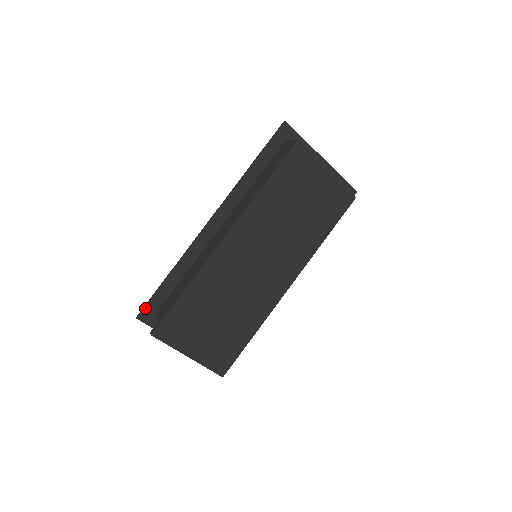
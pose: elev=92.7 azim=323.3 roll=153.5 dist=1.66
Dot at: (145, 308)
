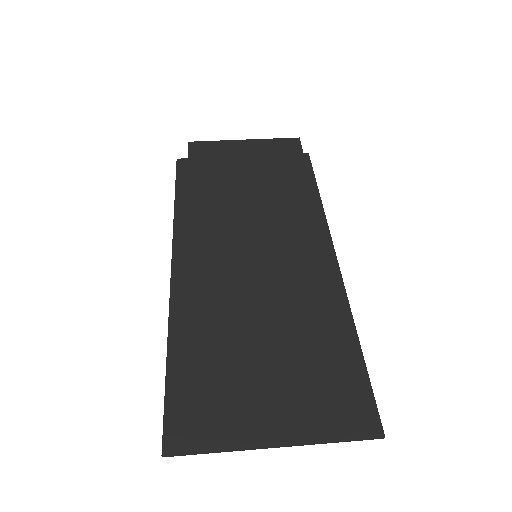
Dot at: (164, 429)
